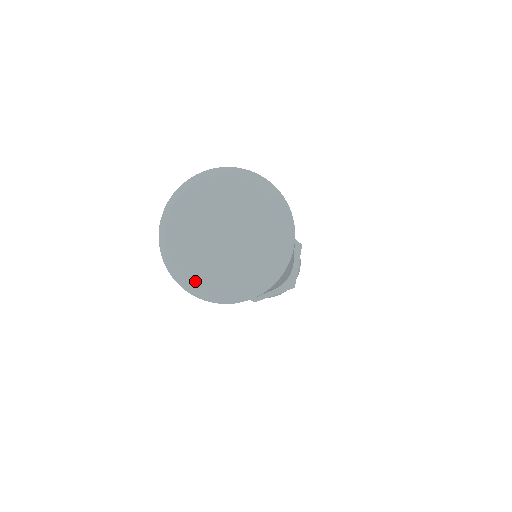
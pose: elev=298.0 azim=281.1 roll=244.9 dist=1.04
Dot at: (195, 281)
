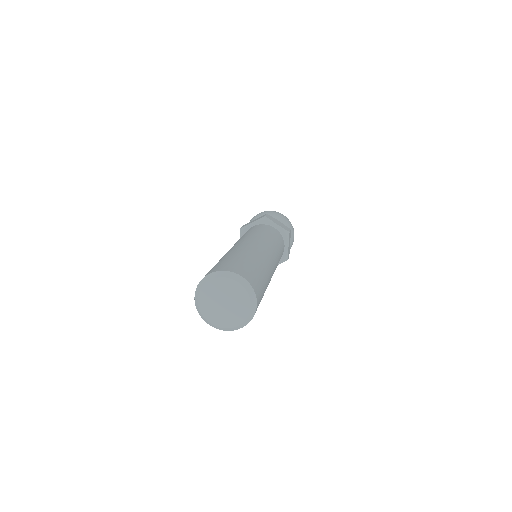
Dot at: (215, 324)
